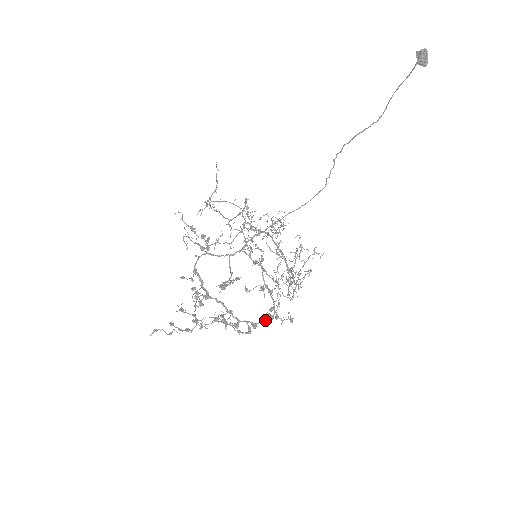
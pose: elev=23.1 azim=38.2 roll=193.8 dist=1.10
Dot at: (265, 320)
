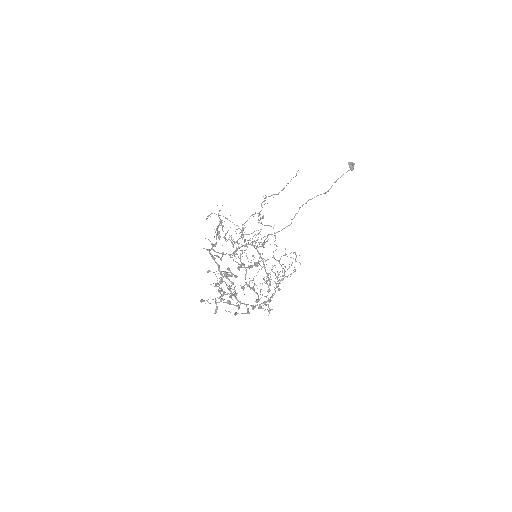
Dot at: (265, 302)
